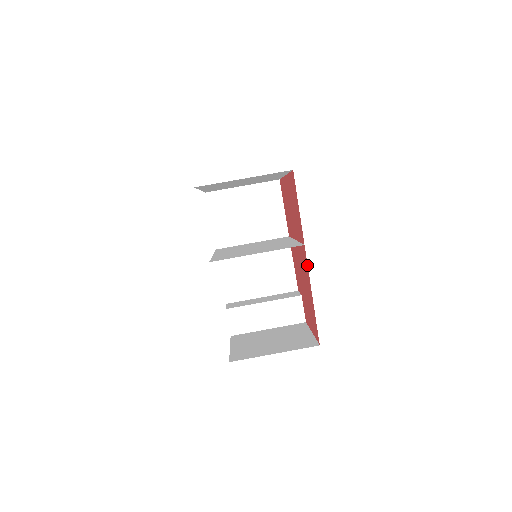
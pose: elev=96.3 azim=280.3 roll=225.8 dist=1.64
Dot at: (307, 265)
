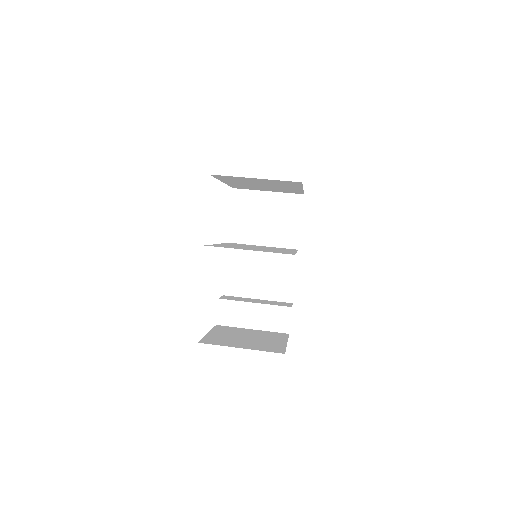
Dot at: occluded
